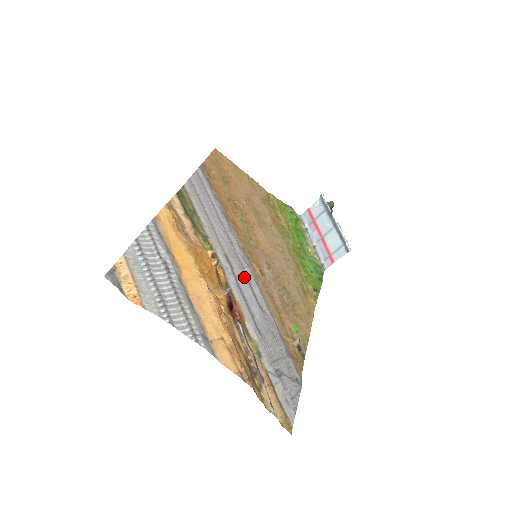
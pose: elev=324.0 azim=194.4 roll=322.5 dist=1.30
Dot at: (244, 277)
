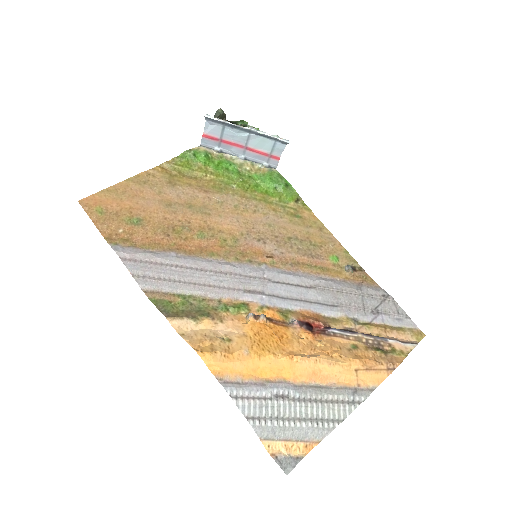
Dot at: (275, 285)
